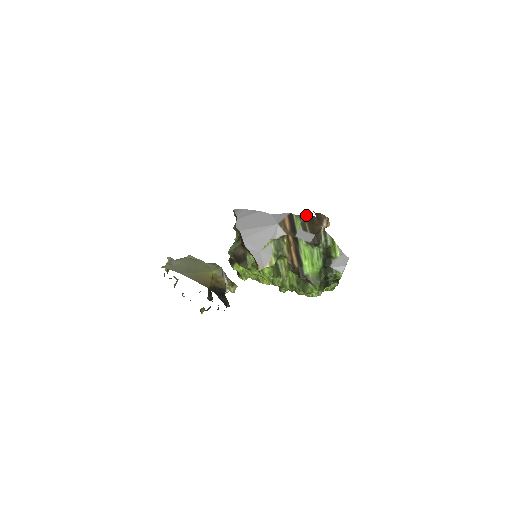
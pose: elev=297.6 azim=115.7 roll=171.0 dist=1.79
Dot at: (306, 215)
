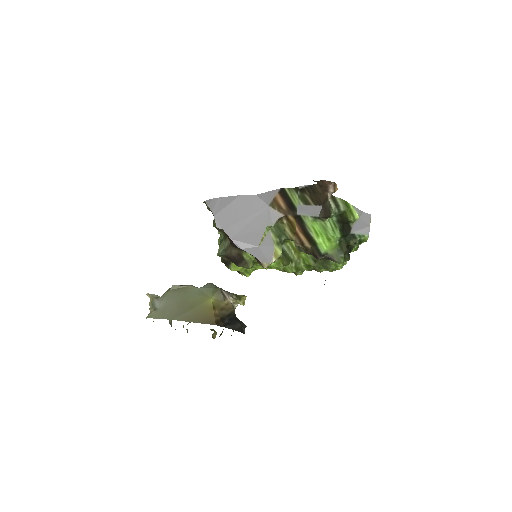
Dot at: (303, 186)
